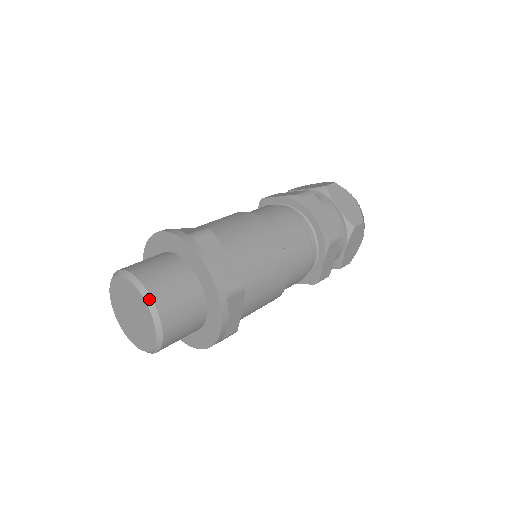
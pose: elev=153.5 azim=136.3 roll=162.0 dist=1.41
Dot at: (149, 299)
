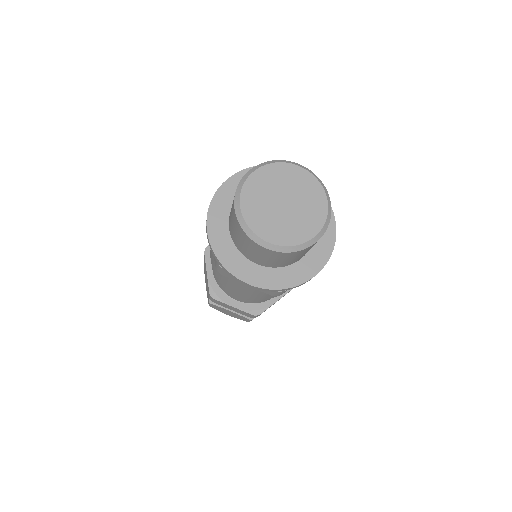
Dot at: (303, 166)
